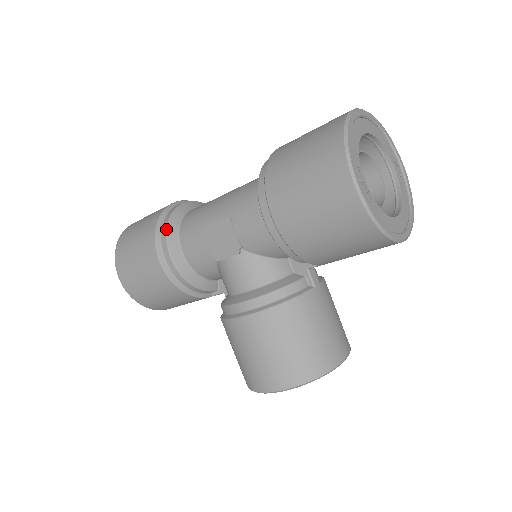
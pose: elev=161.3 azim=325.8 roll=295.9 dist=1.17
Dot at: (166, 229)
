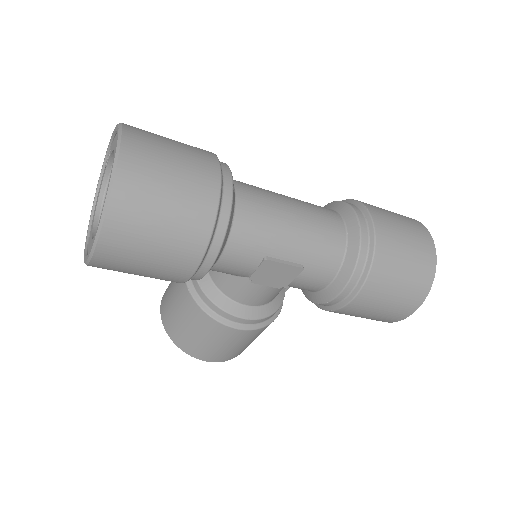
Dot at: (224, 239)
